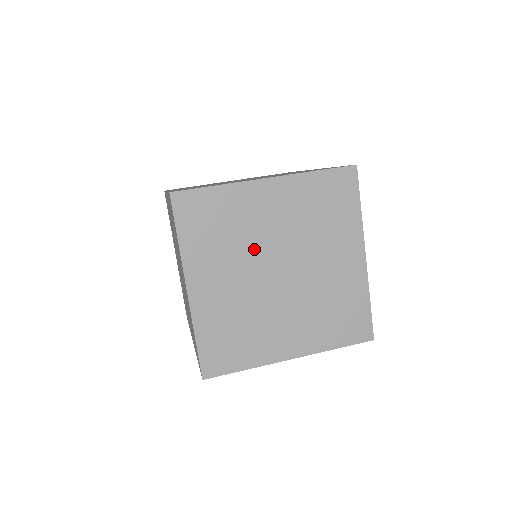
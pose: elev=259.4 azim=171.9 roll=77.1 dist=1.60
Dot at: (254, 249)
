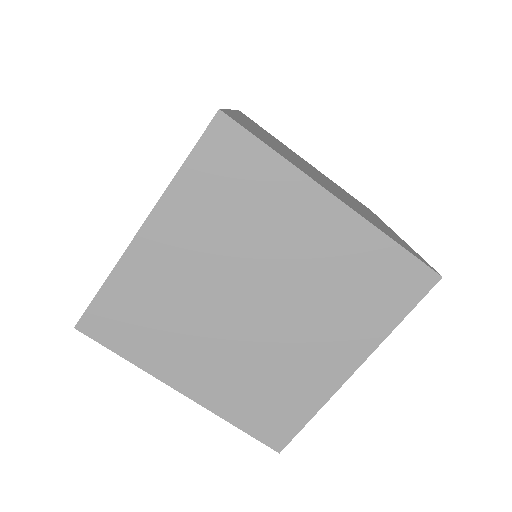
Dot at: (203, 306)
